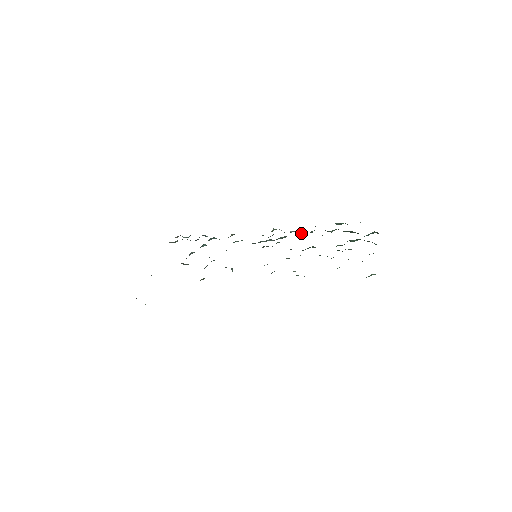
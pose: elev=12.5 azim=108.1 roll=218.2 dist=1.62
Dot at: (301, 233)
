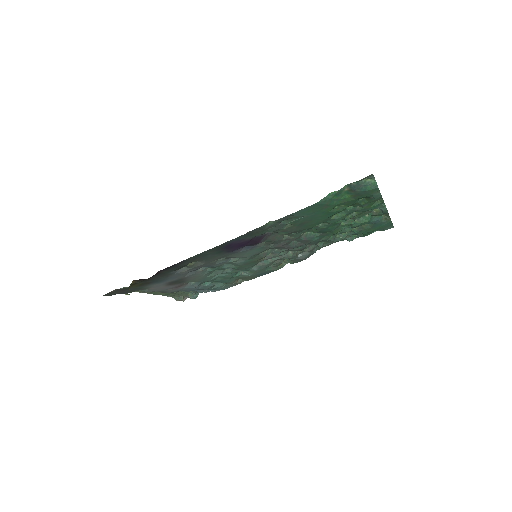
Dot at: (309, 247)
